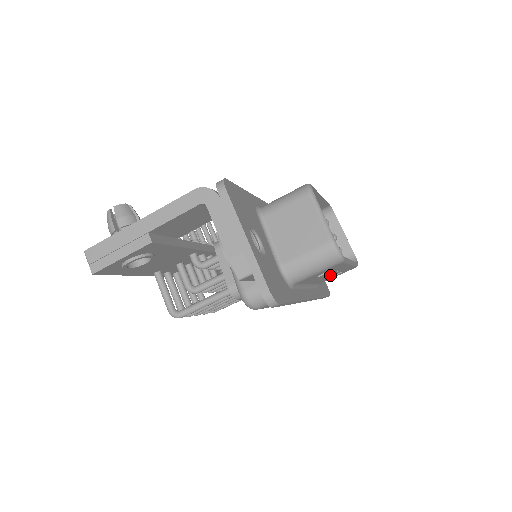
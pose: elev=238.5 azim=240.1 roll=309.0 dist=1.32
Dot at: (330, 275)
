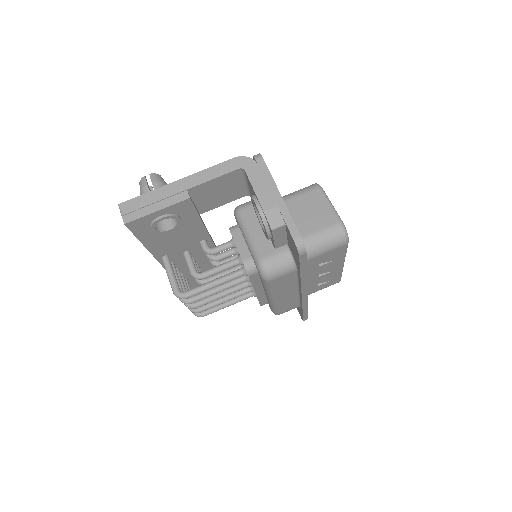
Dot at: (322, 277)
